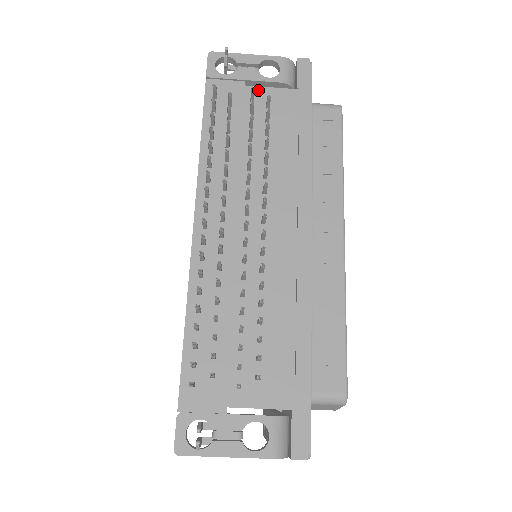
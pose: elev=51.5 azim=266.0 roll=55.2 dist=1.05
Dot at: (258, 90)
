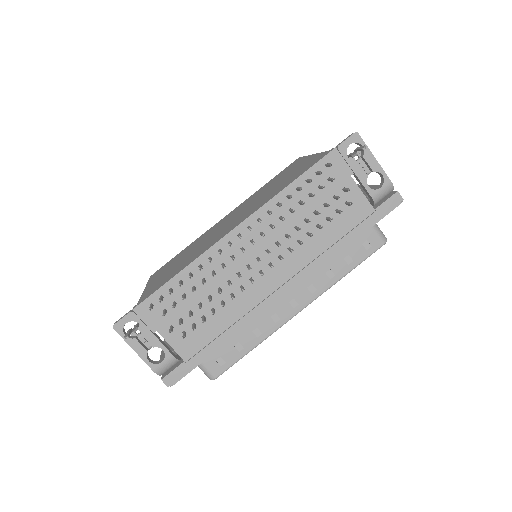
Dot at: (354, 187)
